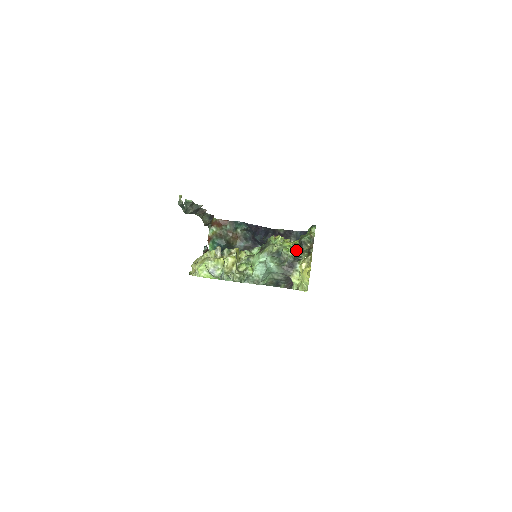
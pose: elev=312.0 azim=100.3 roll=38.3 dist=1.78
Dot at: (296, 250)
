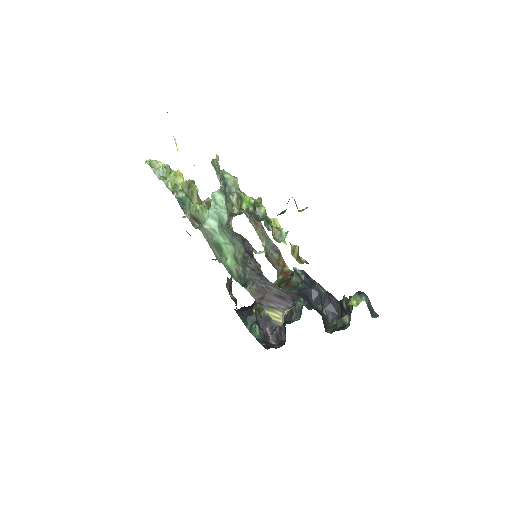
Dot at: (266, 216)
